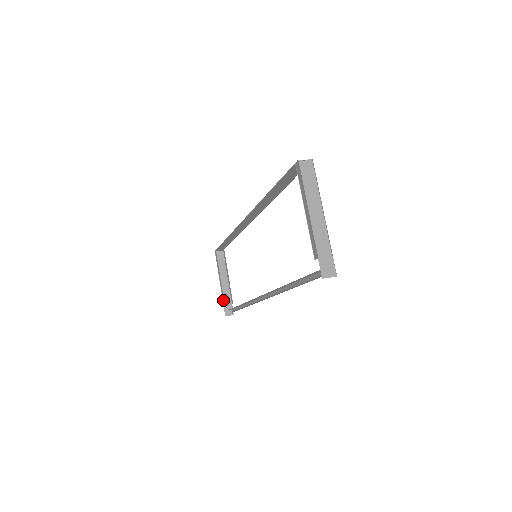
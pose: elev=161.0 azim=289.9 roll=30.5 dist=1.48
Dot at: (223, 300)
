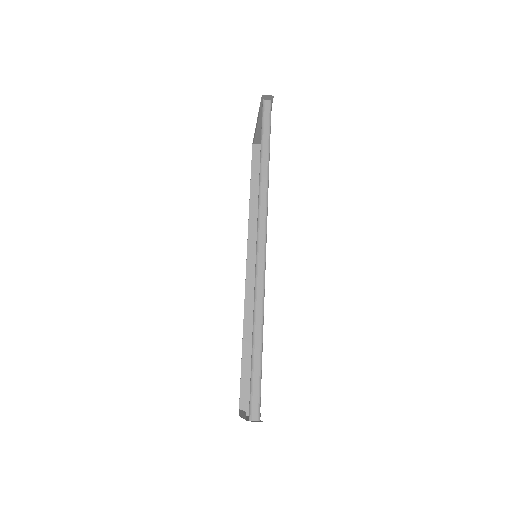
Dot at: (245, 416)
